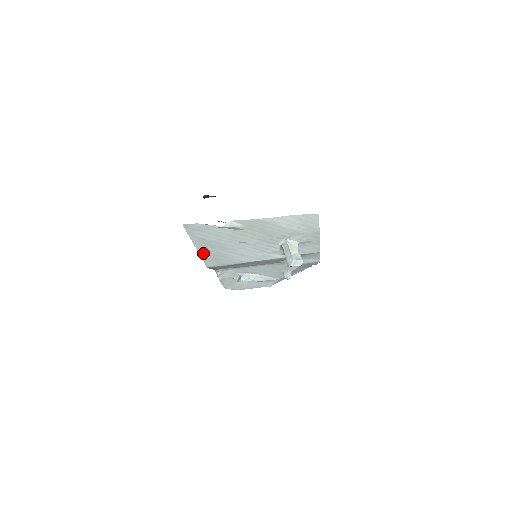
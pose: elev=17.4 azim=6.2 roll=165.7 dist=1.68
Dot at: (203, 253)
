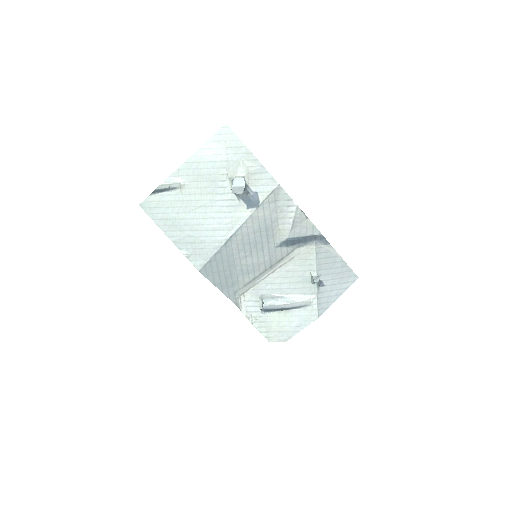
Dot at: (180, 245)
